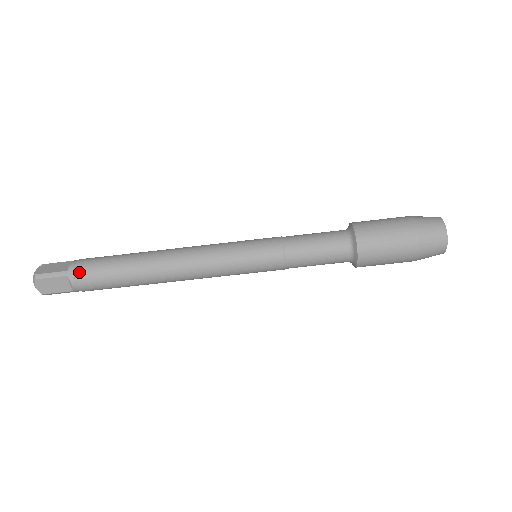
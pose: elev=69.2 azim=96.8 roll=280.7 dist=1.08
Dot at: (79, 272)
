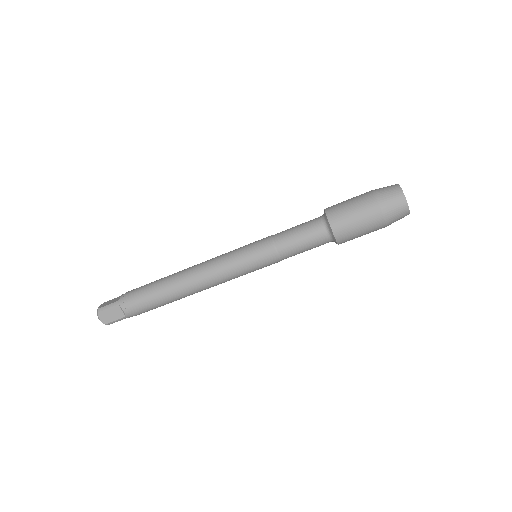
Dot at: (127, 299)
